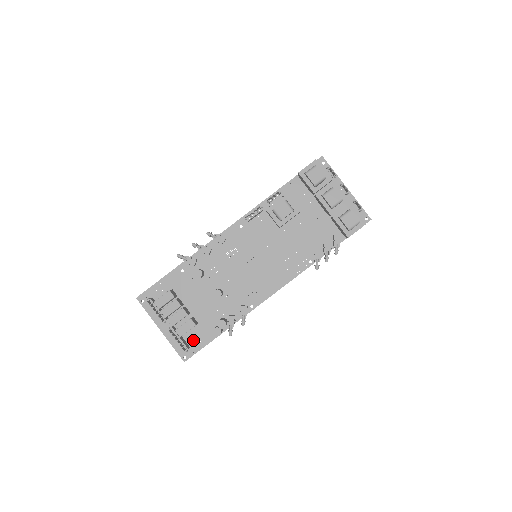
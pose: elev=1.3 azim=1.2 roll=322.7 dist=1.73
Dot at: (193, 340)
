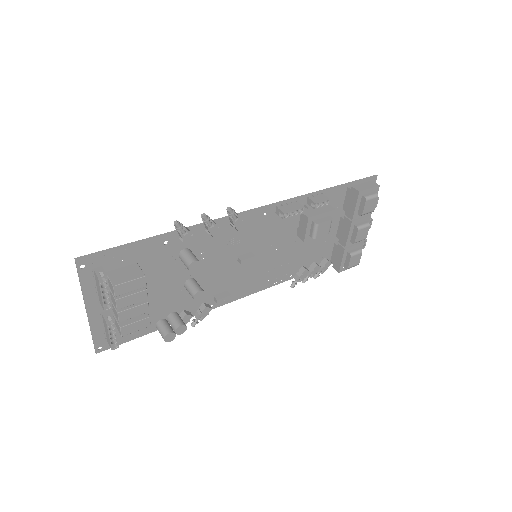
Dot at: occluded
